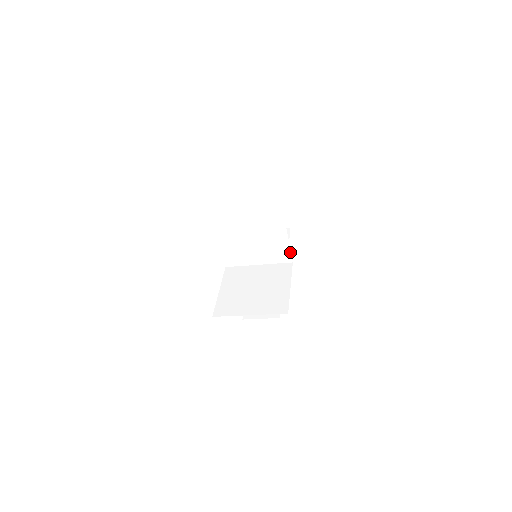
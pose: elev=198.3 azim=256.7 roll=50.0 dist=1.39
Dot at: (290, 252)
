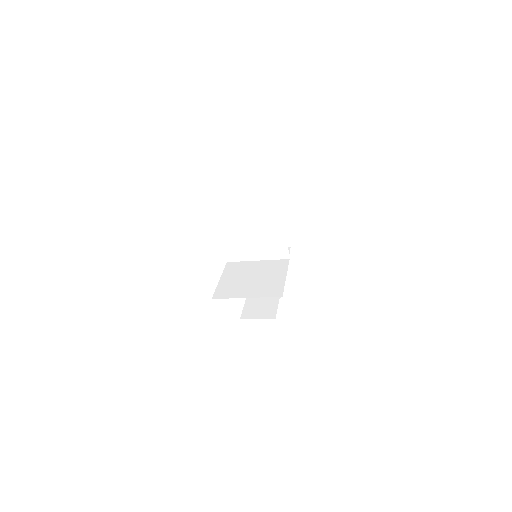
Dot at: (287, 248)
